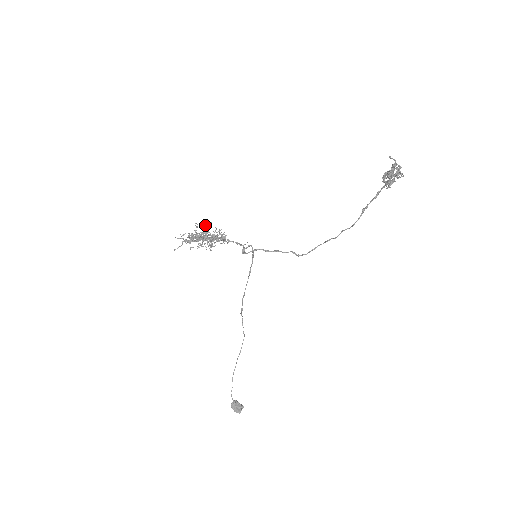
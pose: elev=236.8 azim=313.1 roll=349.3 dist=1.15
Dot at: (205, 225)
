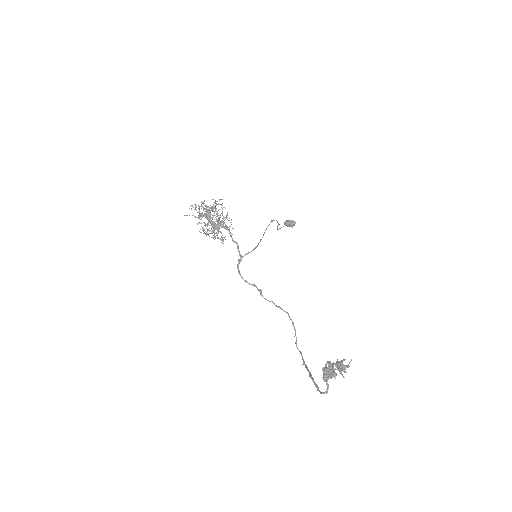
Dot at: (209, 210)
